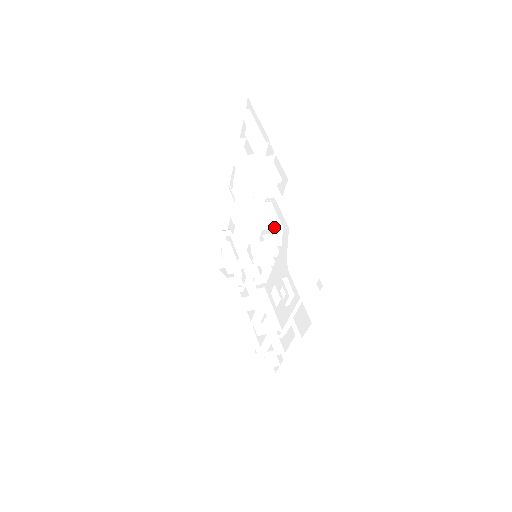
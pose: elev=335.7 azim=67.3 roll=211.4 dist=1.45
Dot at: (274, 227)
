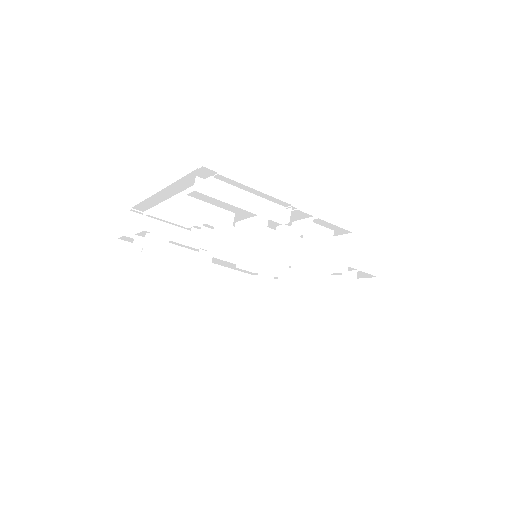
Dot at: occluded
